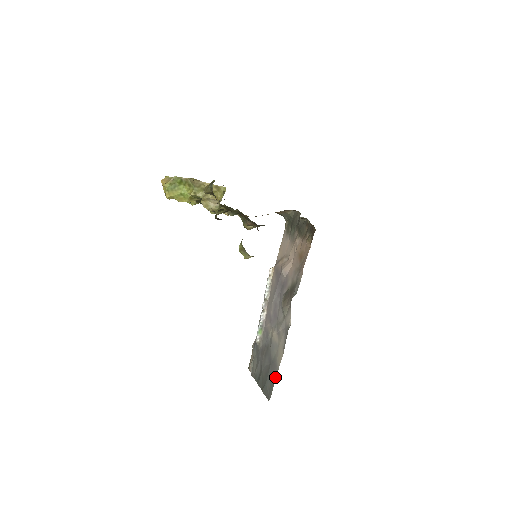
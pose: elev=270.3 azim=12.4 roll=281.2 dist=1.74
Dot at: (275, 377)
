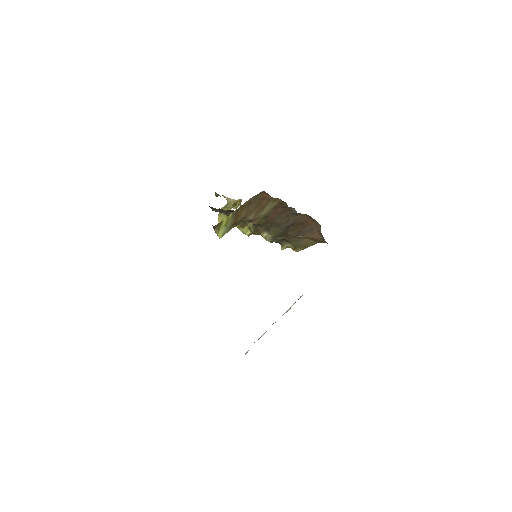
Dot at: occluded
